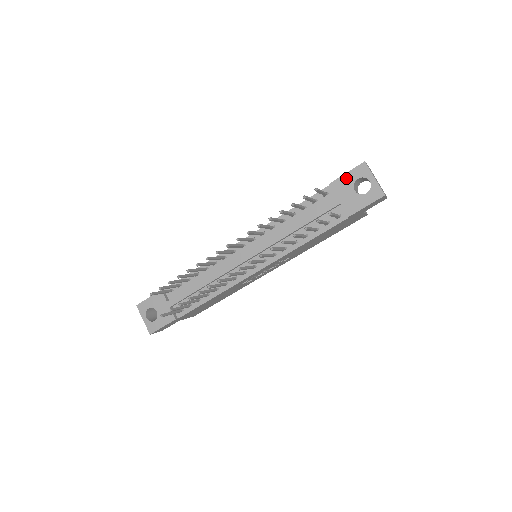
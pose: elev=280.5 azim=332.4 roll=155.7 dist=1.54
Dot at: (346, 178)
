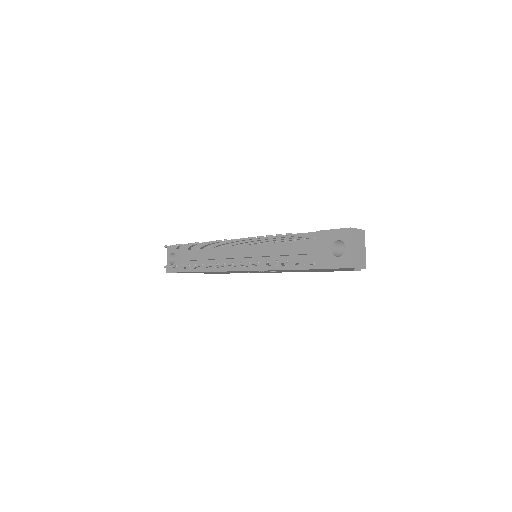
Dot at: (330, 234)
